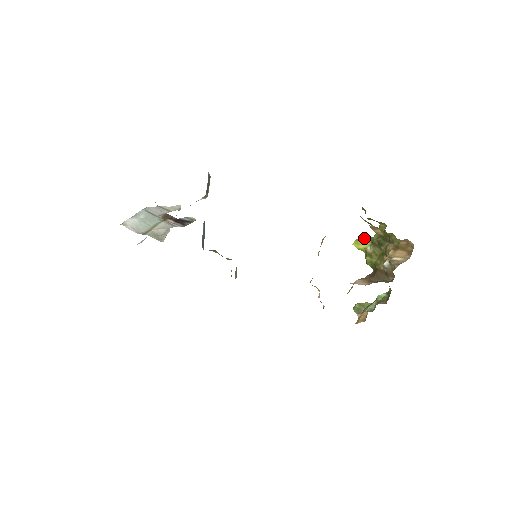
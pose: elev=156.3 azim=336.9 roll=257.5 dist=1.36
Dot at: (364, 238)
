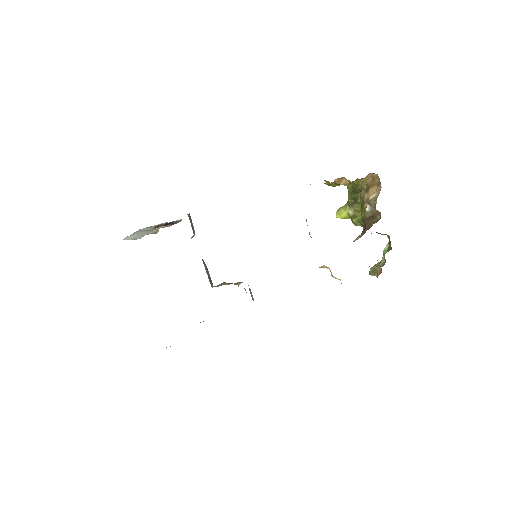
Dot at: (342, 206)
